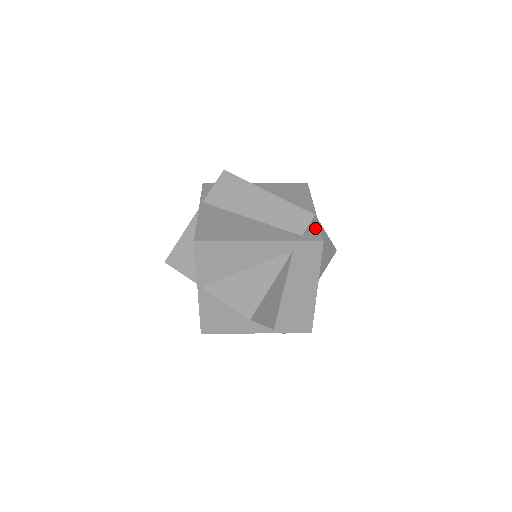
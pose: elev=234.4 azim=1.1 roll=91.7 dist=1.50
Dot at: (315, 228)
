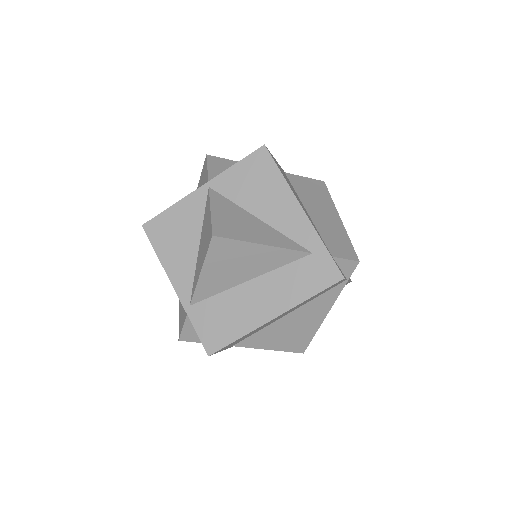
Dot at: (343, 273)
